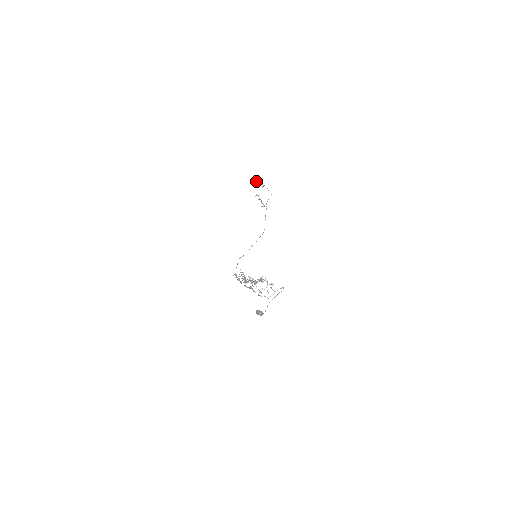
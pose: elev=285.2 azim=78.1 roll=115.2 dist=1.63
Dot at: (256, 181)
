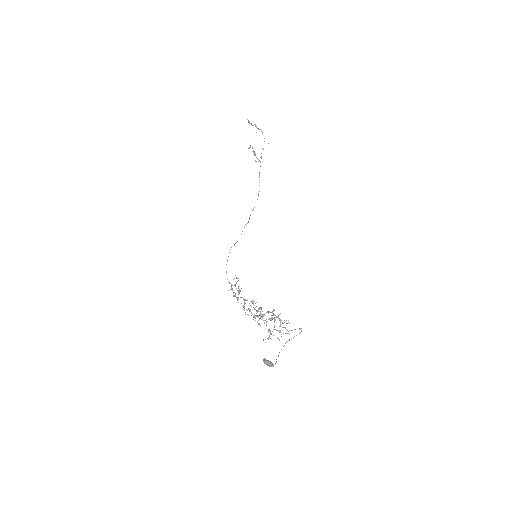
Dot at: (249, 123)
